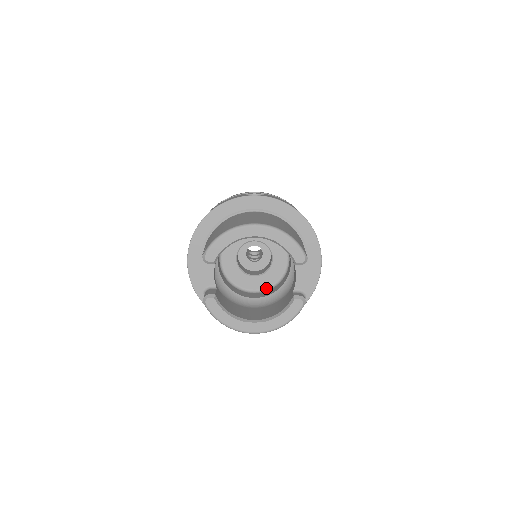
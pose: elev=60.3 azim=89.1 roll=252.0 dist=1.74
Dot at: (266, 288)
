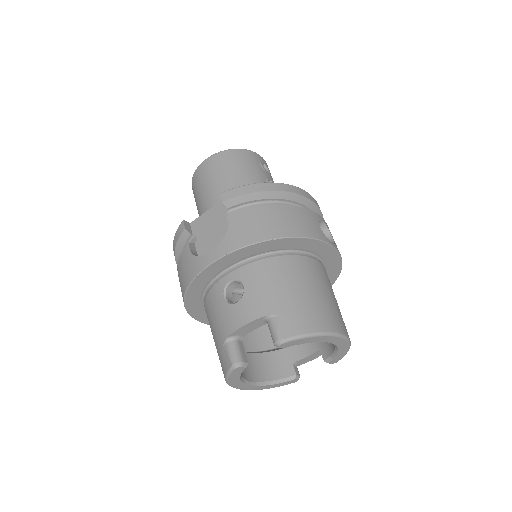
Dot at: (239, 289)
